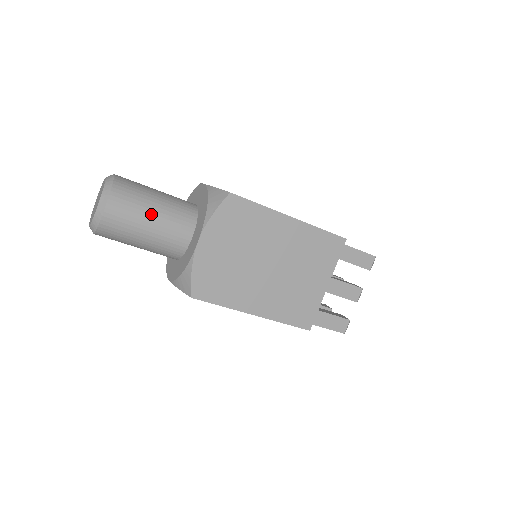
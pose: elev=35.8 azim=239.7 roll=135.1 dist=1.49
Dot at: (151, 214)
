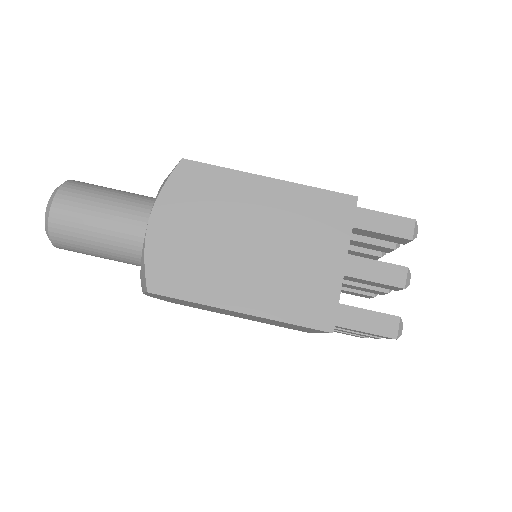
Dot at: occluded
